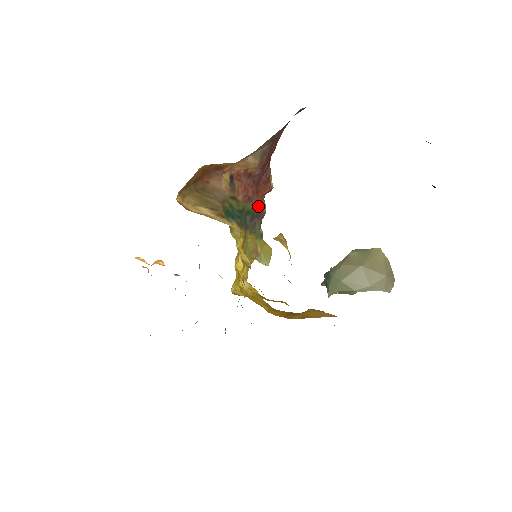
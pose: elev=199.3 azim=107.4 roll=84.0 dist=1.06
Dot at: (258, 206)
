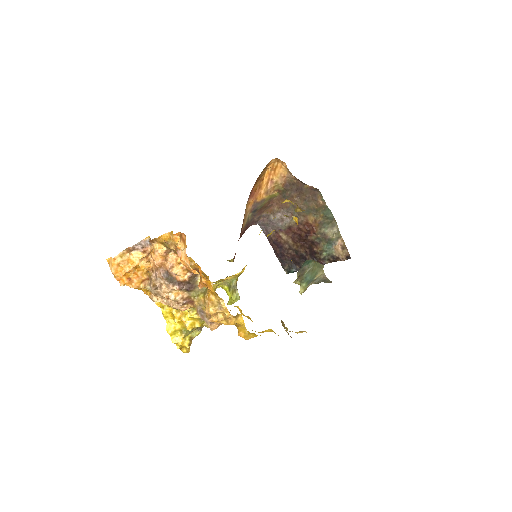
Dot at: occluded
